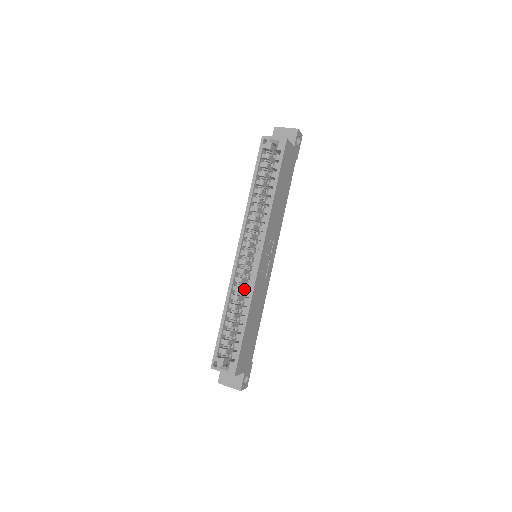
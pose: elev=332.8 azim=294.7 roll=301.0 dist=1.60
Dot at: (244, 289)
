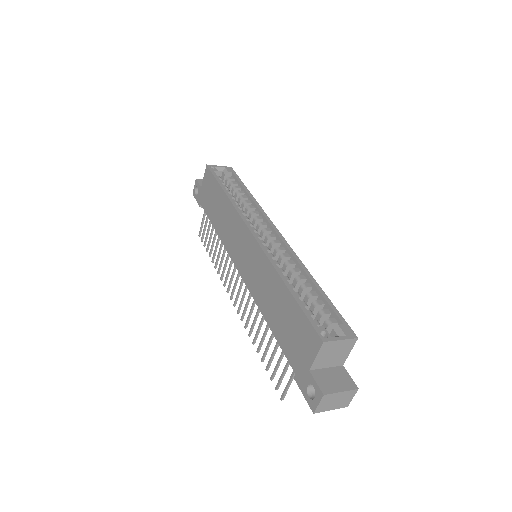
Dot at: occluded
